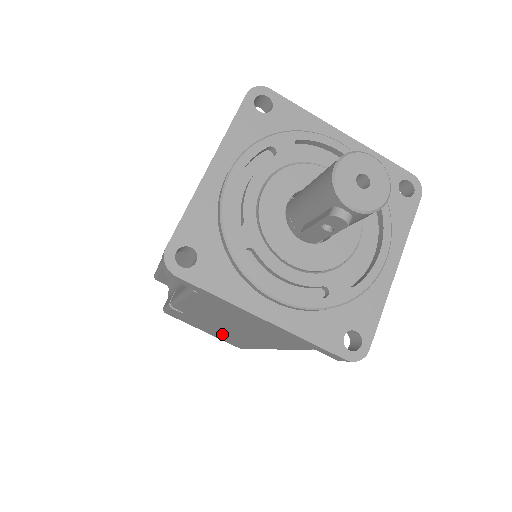
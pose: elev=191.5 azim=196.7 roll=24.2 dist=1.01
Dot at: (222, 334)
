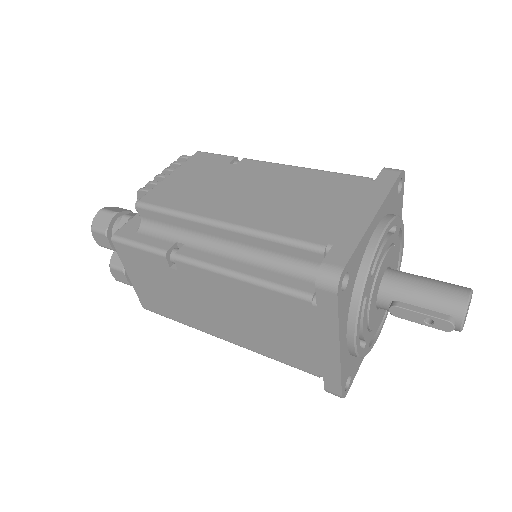
Dot at: (171, 298)
